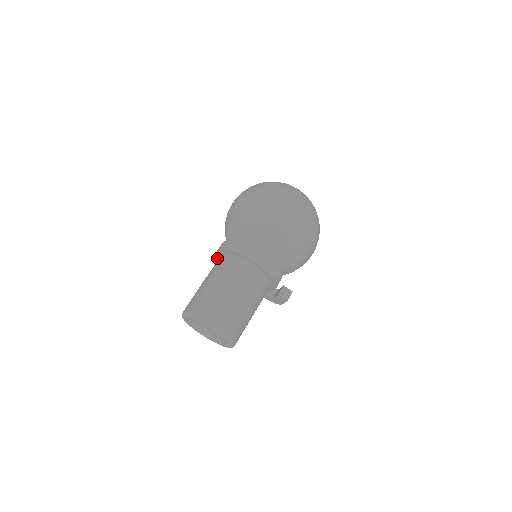
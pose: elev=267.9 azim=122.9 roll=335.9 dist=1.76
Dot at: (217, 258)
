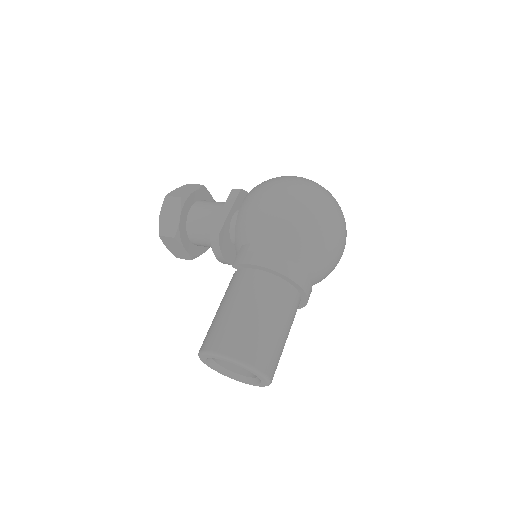
Dot at: (240, 264)
